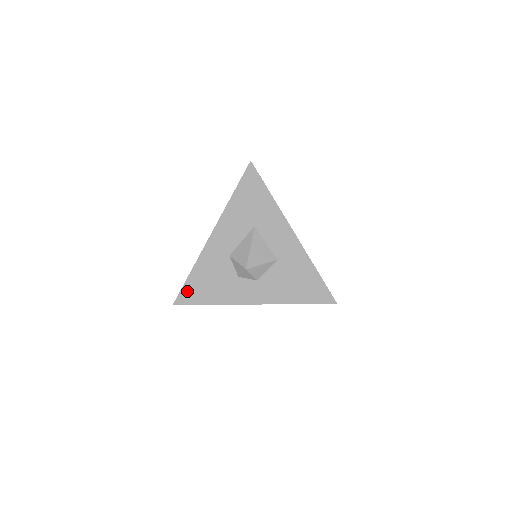
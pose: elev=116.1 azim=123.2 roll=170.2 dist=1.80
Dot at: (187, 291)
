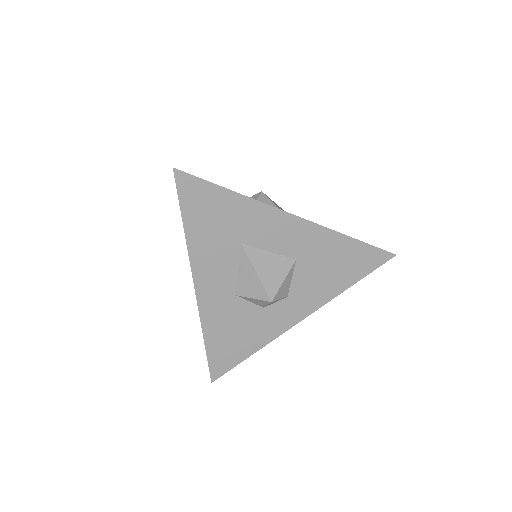
Dot at: (216, 361)
